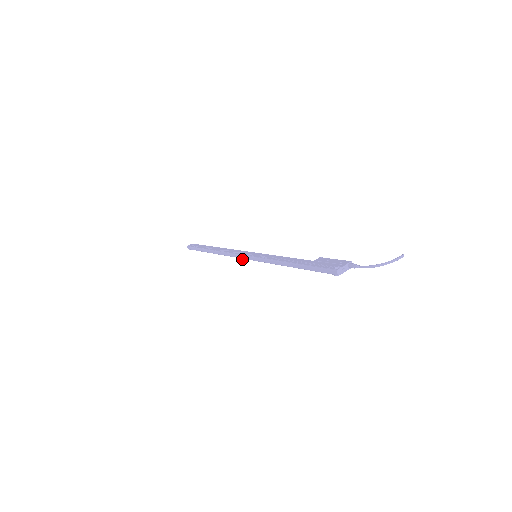
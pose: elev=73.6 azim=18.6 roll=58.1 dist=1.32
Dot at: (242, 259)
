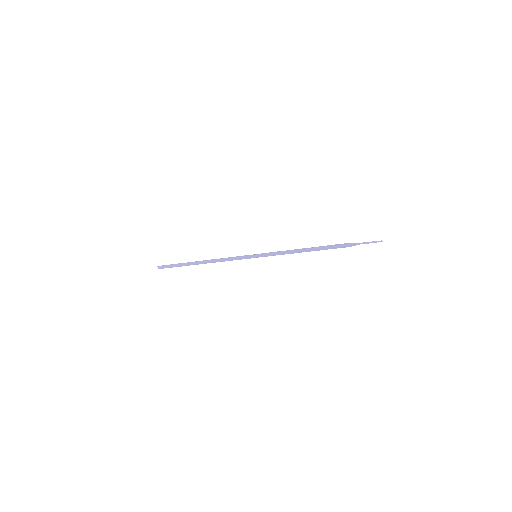
Dot at: occluded
